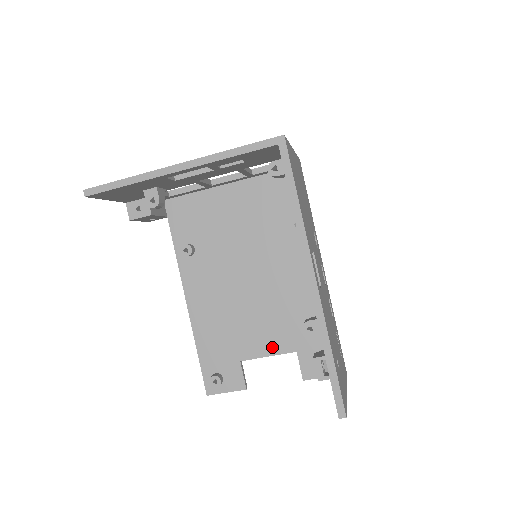
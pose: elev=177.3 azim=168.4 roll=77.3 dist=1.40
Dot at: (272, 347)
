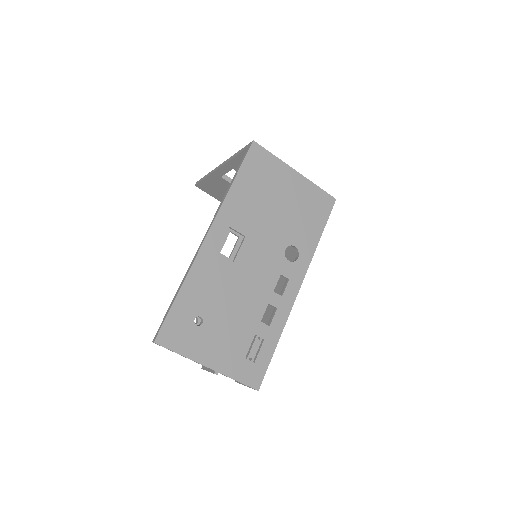
Dot at: occluded
